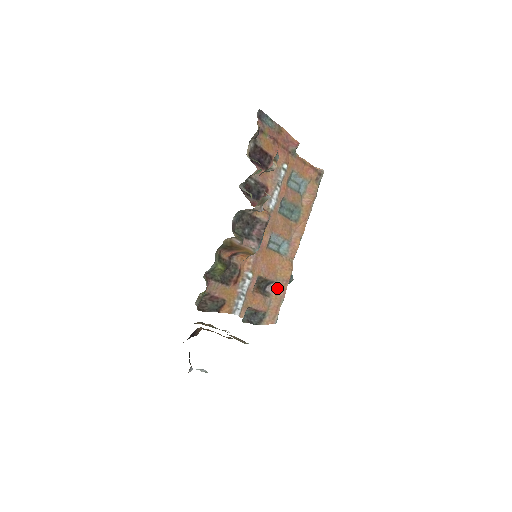
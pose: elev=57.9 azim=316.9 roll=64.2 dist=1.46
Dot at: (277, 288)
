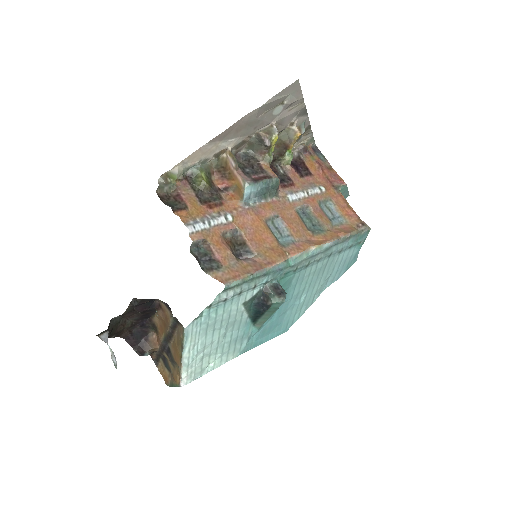
Dot at: (253, 262)
